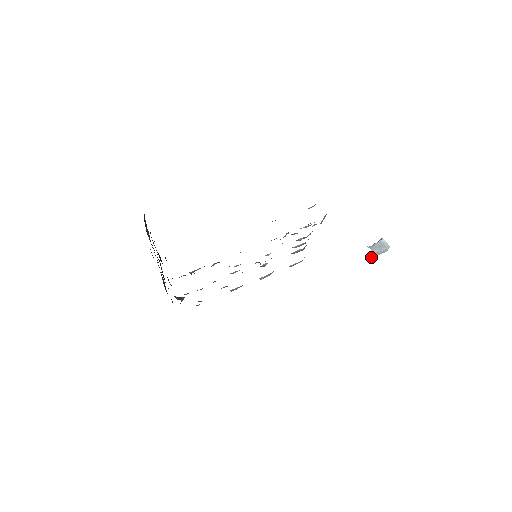
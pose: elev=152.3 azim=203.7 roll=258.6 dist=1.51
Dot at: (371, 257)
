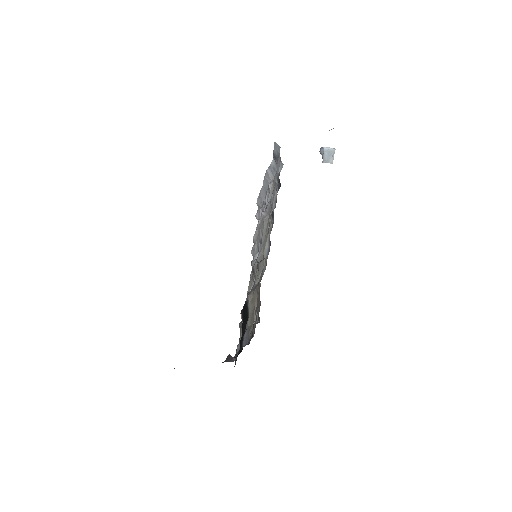
Dot at: occluded
